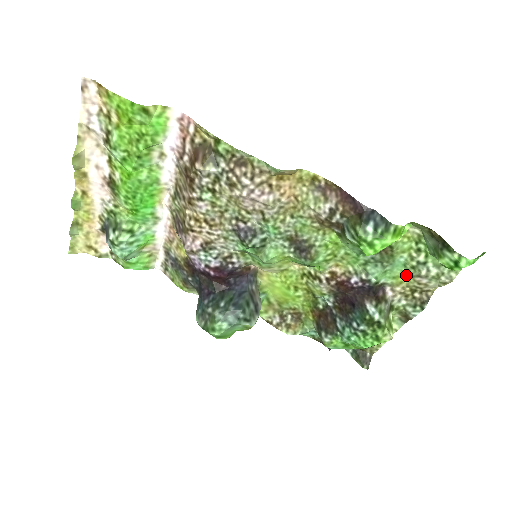
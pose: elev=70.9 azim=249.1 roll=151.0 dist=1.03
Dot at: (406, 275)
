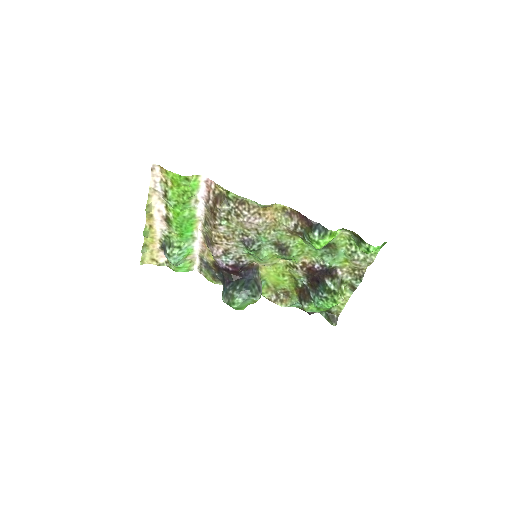
Dot at: (347, 260)
